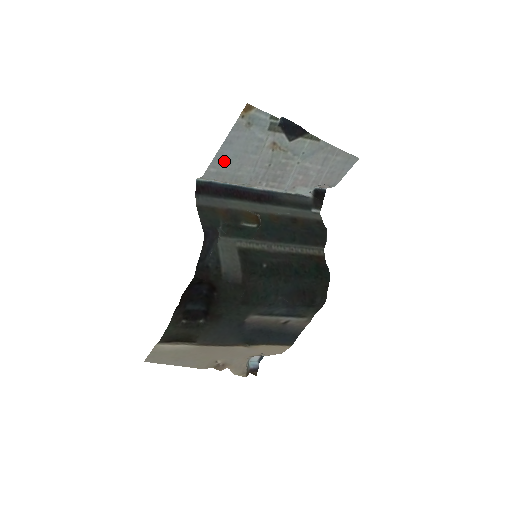
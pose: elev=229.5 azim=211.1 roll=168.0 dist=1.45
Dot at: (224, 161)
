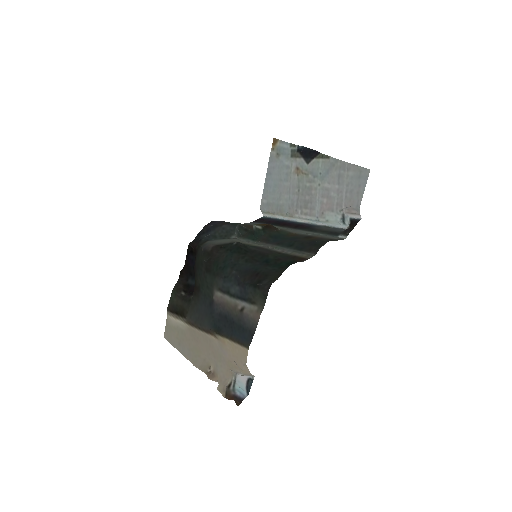
Dot at: (270, 192)
